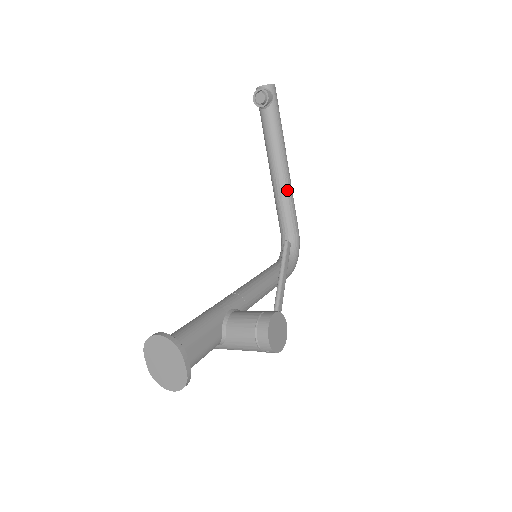
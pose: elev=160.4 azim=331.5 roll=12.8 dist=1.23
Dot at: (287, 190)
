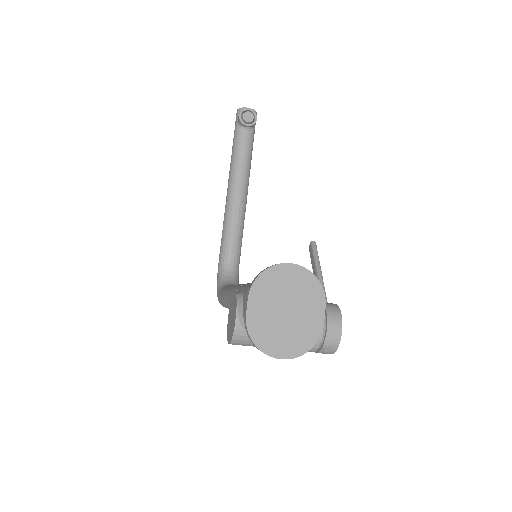
Dot at: (244, 216)
